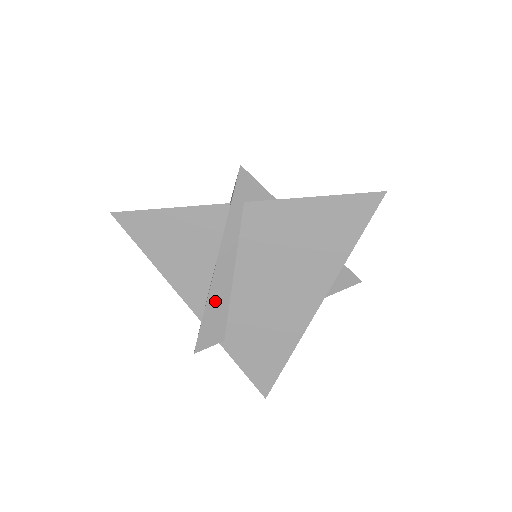
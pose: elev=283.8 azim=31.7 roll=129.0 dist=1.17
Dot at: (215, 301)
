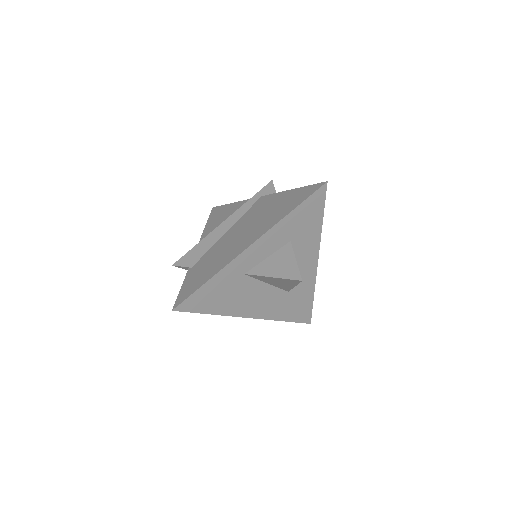
Dot at: (208, 240)
